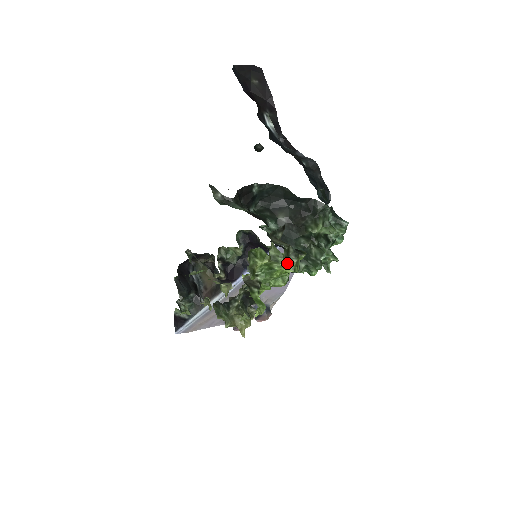
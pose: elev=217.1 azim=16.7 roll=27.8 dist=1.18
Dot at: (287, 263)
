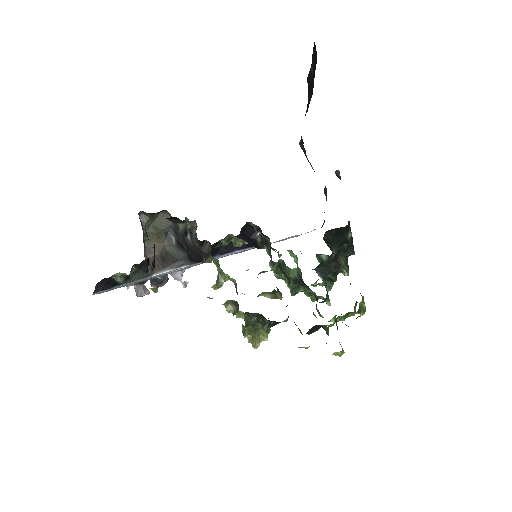
Dot at: (355, 311)
